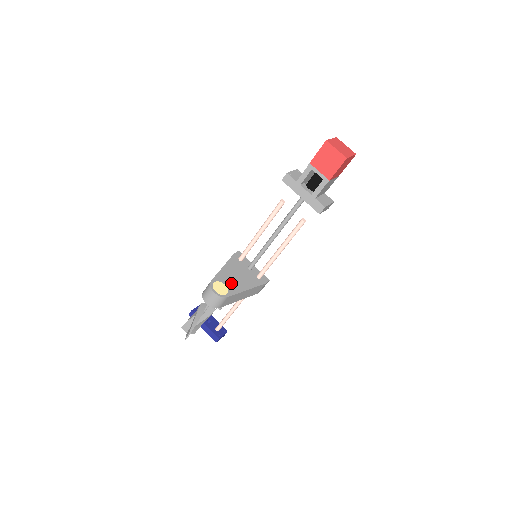
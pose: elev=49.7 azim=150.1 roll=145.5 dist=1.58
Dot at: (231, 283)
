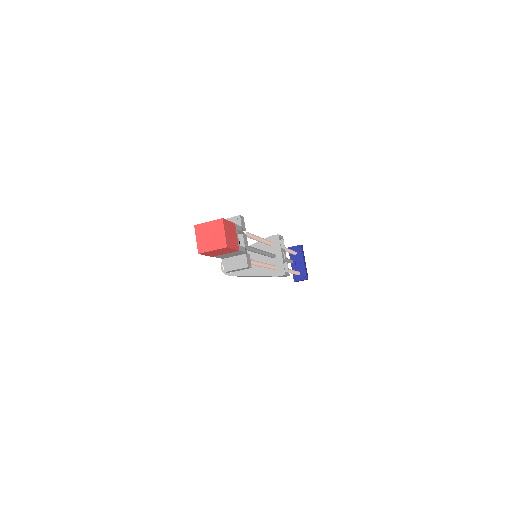
Dot at: occluded
